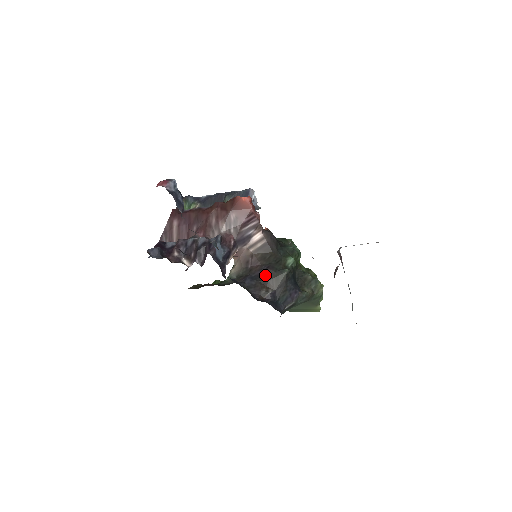
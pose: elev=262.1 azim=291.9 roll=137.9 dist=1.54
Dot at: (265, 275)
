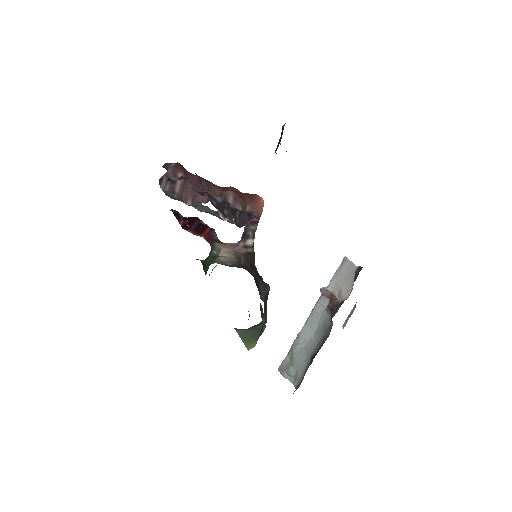
Dot at: (257, 279)
